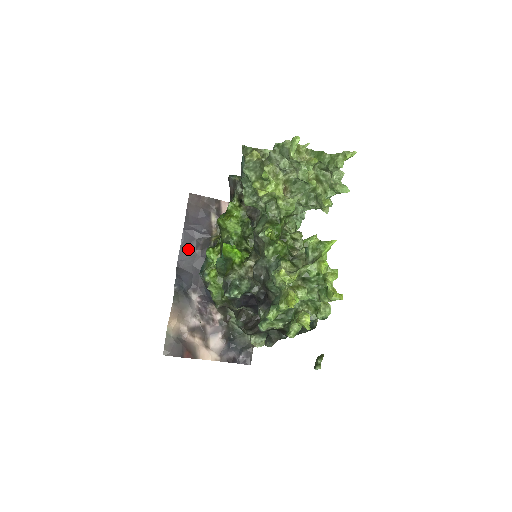
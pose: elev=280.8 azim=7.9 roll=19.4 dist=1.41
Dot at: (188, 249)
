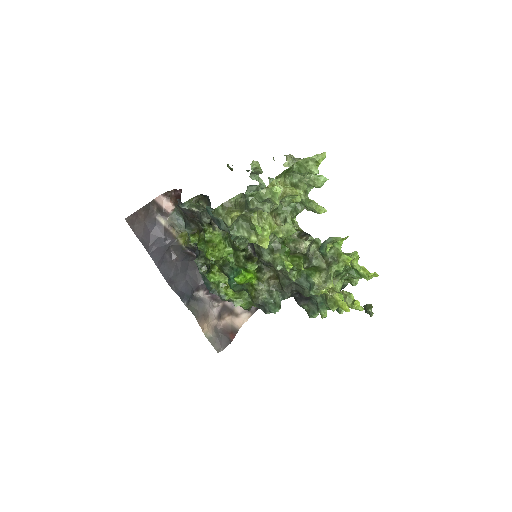
Dot at: (166, 265)
